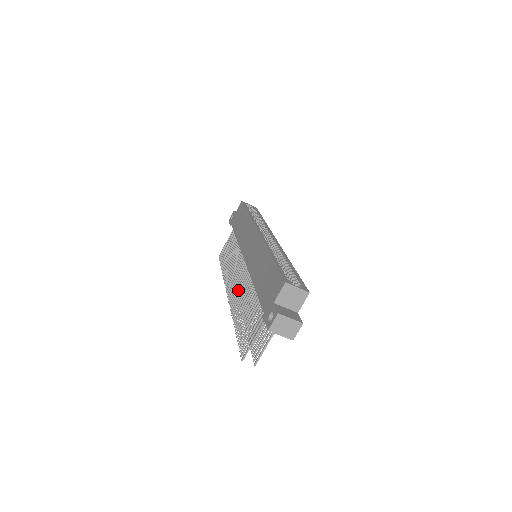
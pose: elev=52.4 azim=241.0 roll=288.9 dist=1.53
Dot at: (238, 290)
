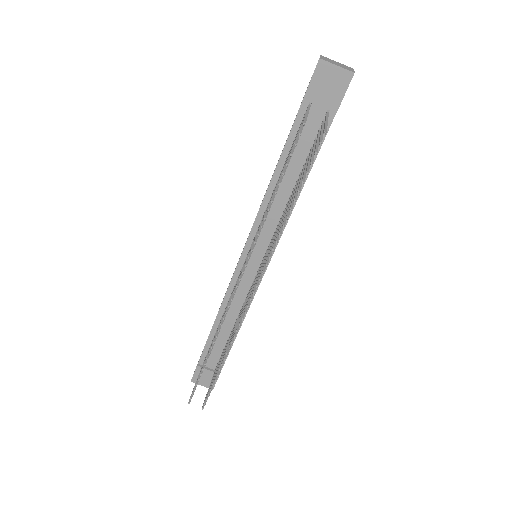
Dot at: occluded
